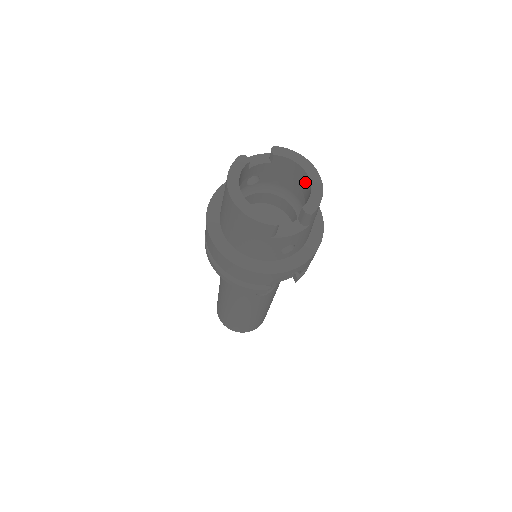
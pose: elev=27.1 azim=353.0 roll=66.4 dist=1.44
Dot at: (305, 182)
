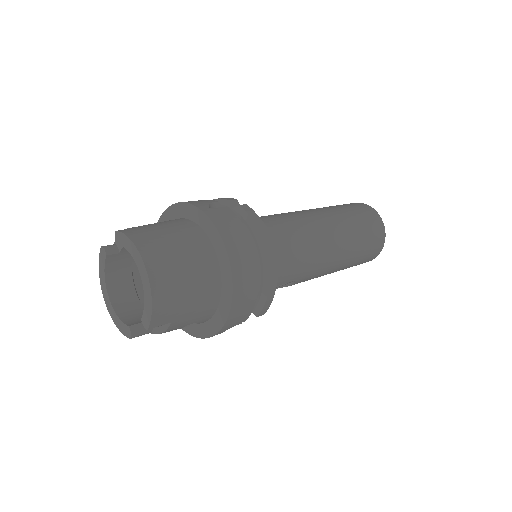
Dot at: occluded
